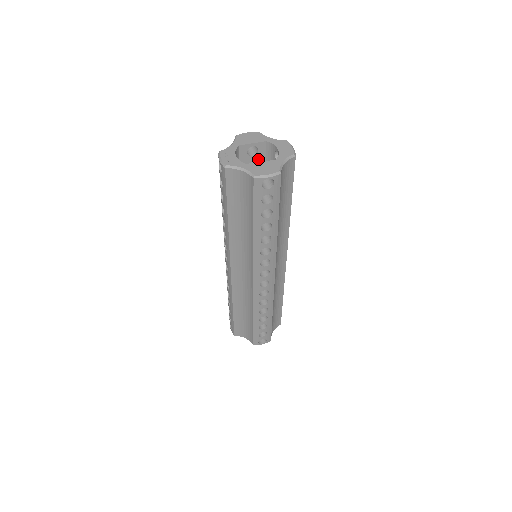
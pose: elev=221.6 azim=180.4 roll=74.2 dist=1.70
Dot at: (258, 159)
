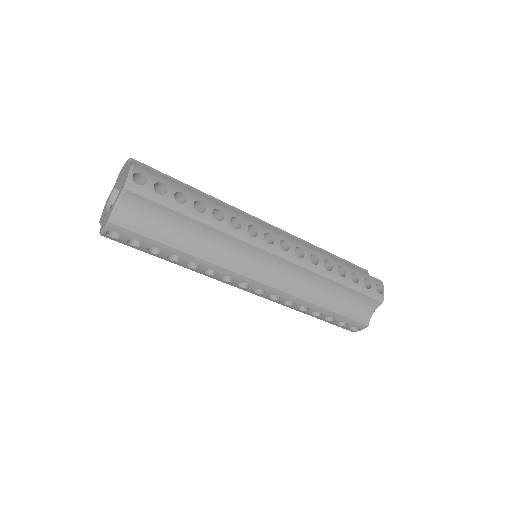
Dot at: occluded
